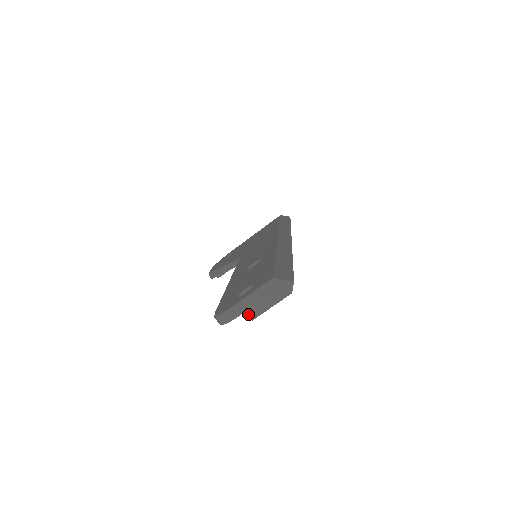
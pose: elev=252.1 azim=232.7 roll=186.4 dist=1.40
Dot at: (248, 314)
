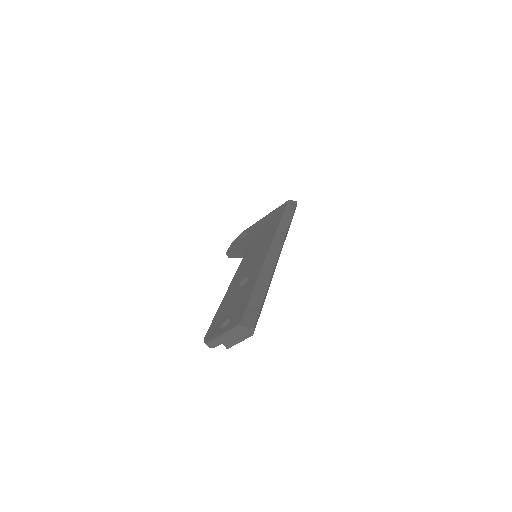
Dot at: (224, 345)
